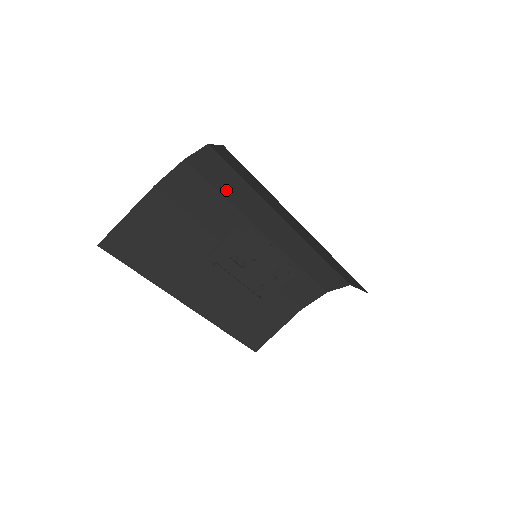
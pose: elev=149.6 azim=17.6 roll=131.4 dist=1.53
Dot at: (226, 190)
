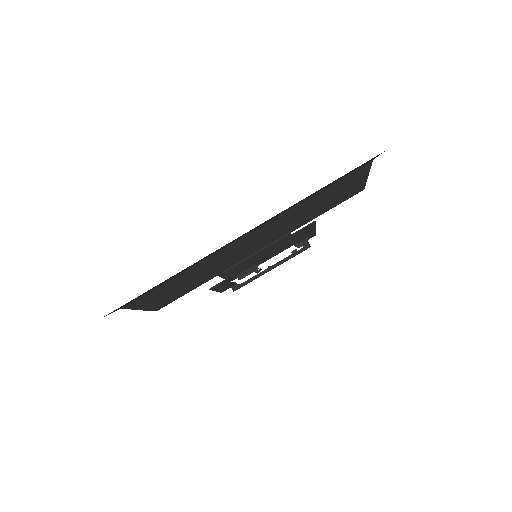
Dot at: occluded
